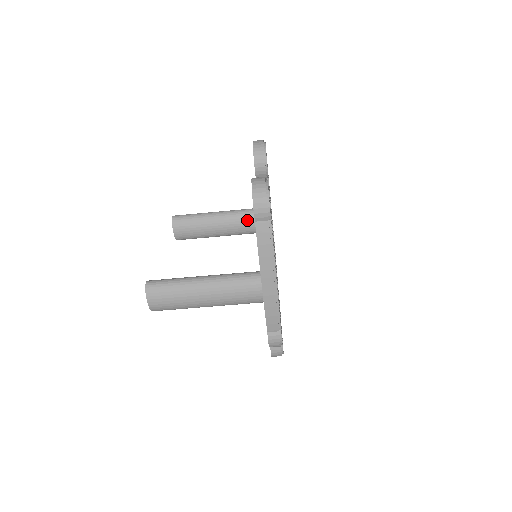
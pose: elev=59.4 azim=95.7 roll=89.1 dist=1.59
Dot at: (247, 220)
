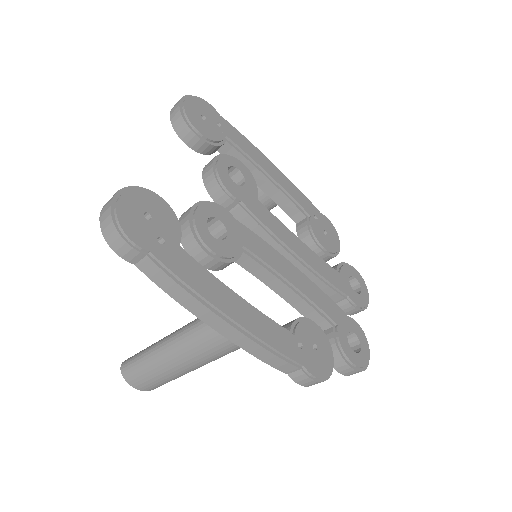
Dot at: occluded
